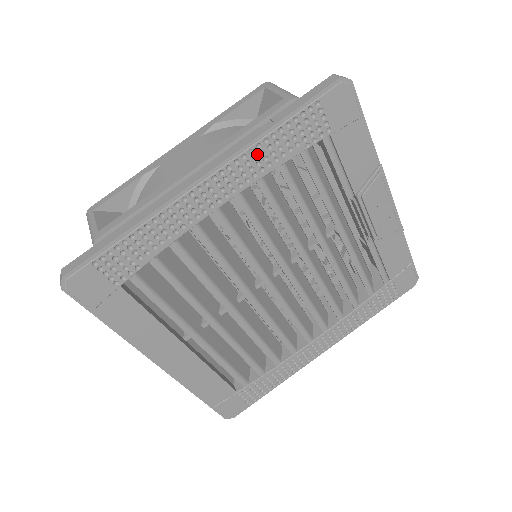
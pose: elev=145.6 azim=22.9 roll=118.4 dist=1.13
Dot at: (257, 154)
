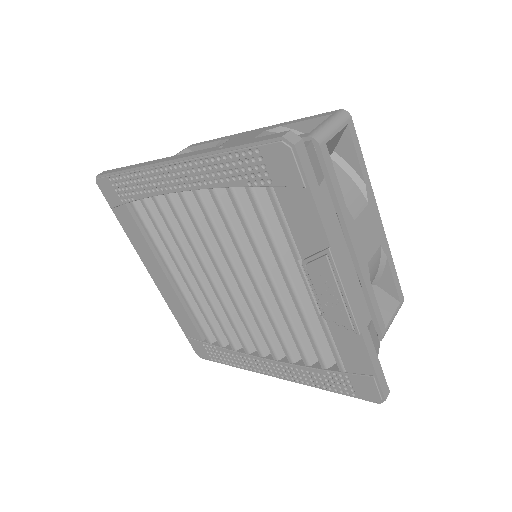
Dot at: (207, 166)
